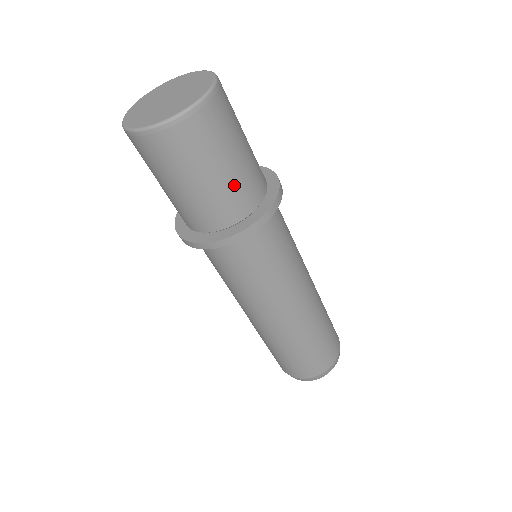
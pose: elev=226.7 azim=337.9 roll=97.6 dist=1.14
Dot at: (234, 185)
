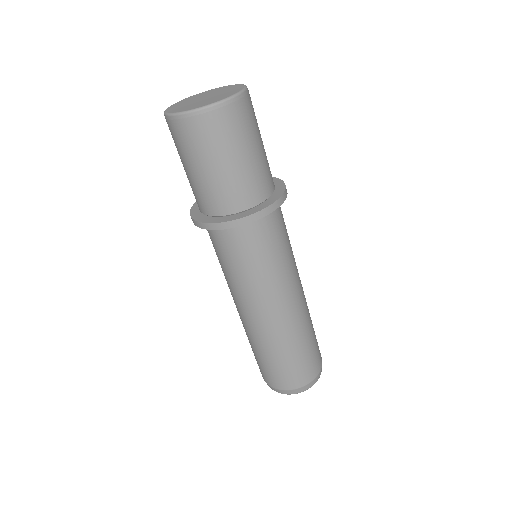
Dot at: (261, 167)
